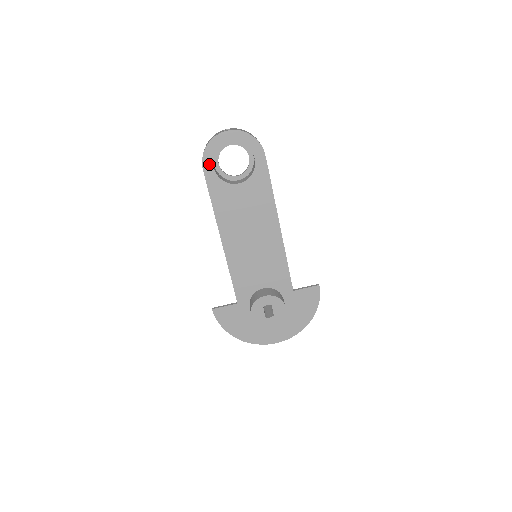
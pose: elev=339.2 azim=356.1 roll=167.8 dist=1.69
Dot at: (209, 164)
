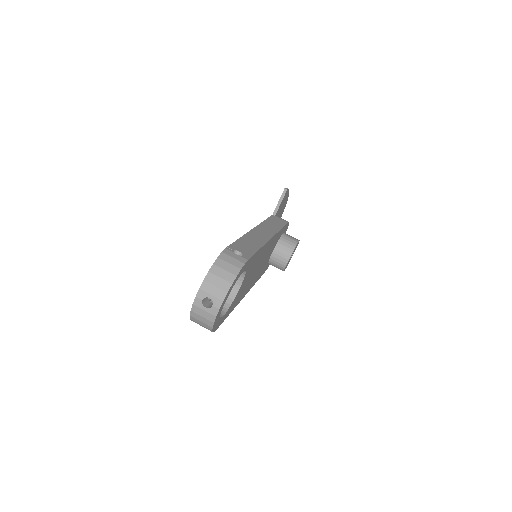
Dot at: (219, 323)
